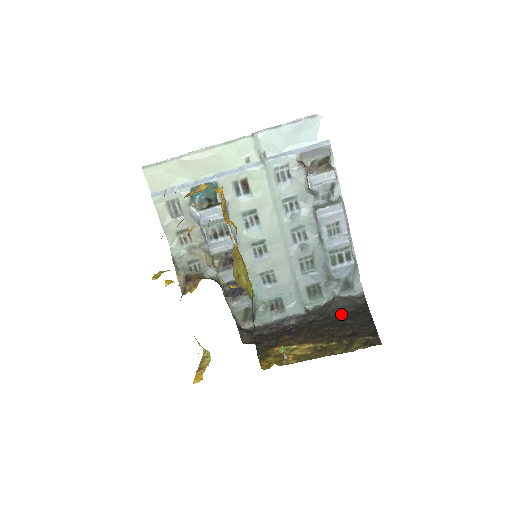
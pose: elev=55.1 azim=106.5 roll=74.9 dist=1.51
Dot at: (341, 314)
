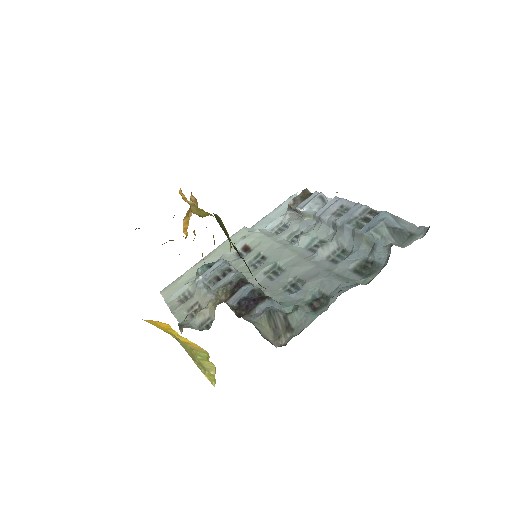
Dot at: occluded
